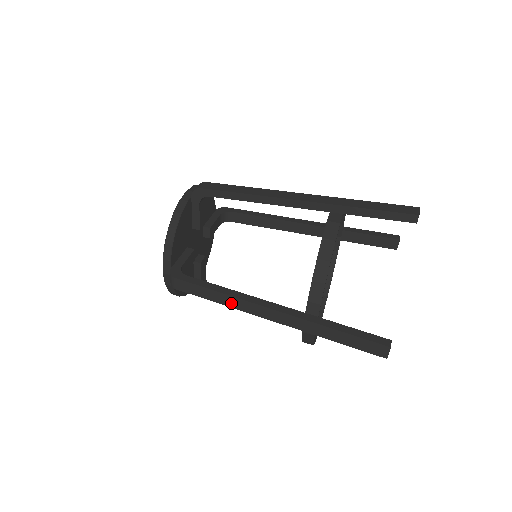
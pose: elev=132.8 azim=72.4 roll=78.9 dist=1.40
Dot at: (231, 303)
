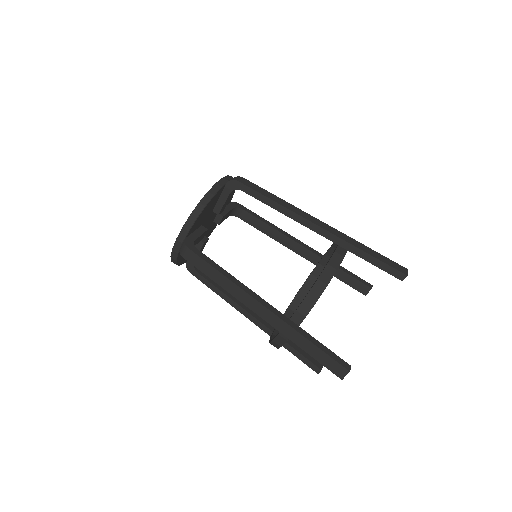
Dot at: occluded
